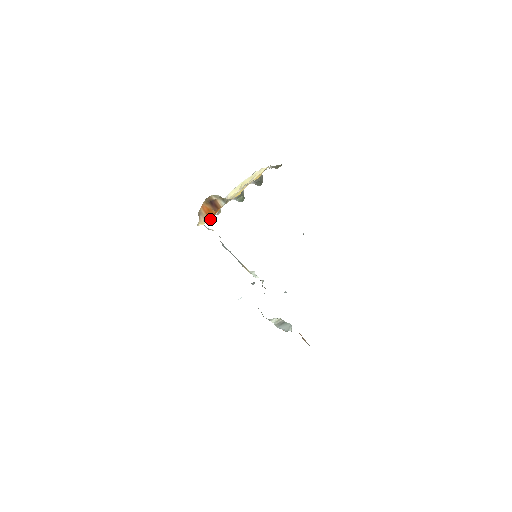
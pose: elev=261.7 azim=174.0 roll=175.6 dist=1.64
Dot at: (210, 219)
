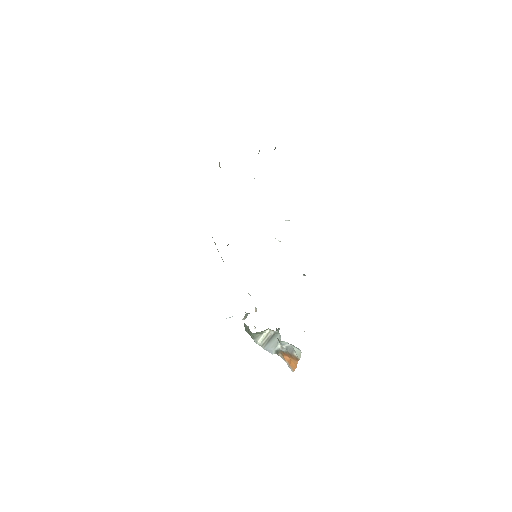
Dot at: occluded
